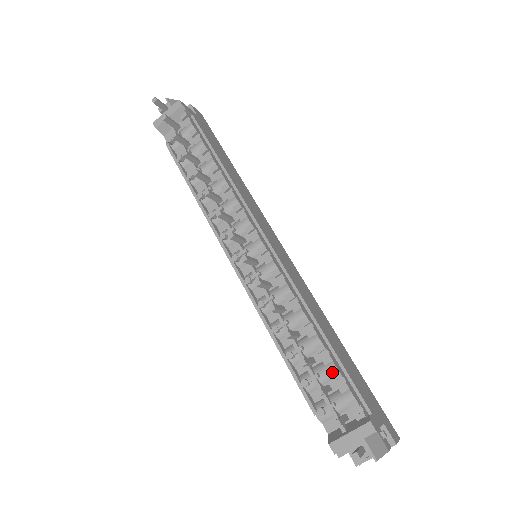
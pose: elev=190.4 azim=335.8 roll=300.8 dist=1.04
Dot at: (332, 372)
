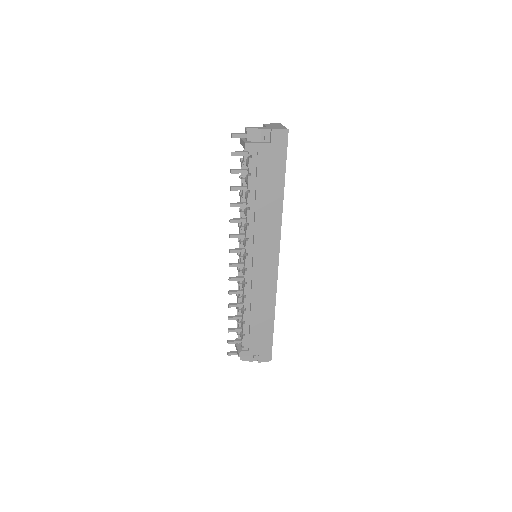
Dot at: (242, 328)
